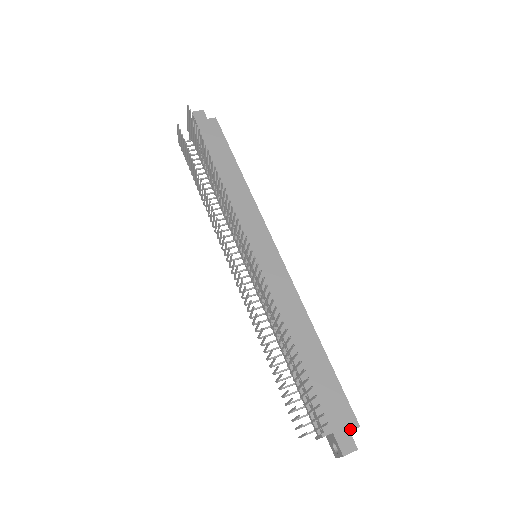
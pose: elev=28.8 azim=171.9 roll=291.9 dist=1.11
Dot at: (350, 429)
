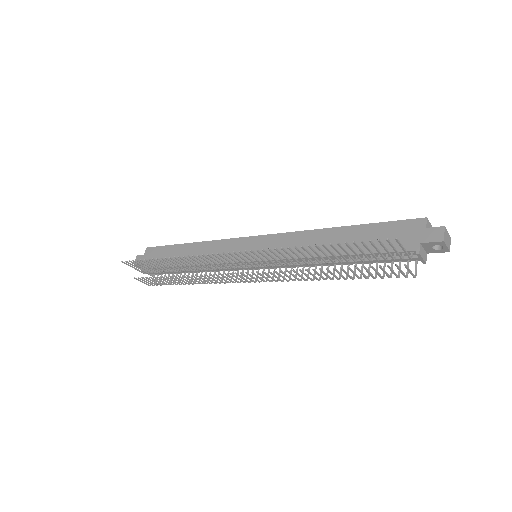
Dot at: (424, 227)
